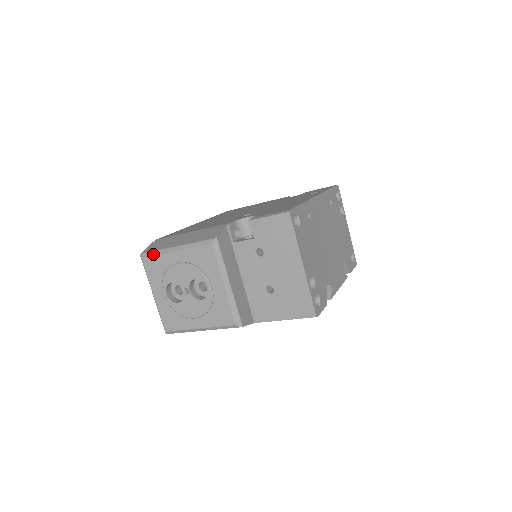
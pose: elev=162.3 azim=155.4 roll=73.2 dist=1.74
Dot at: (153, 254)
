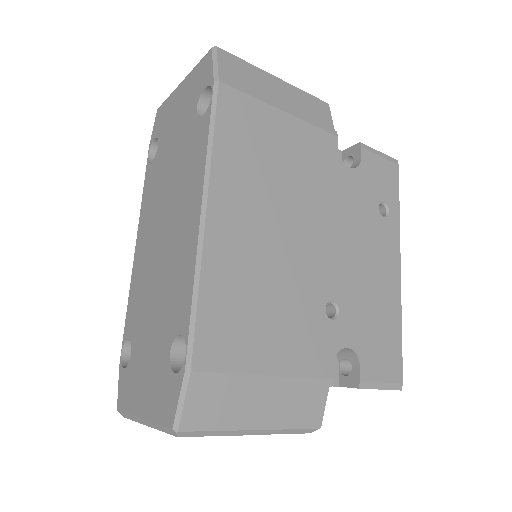
Dot at: (207, 435)
